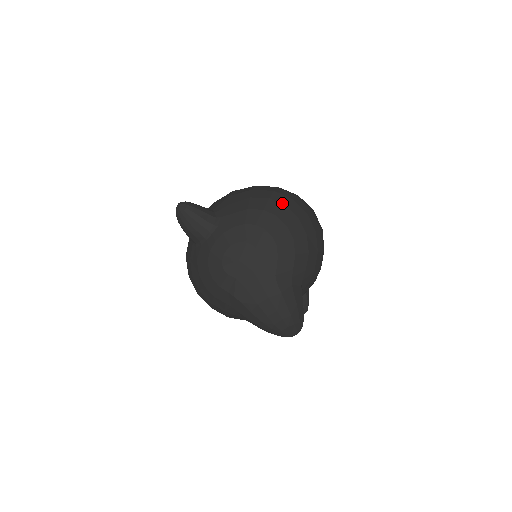
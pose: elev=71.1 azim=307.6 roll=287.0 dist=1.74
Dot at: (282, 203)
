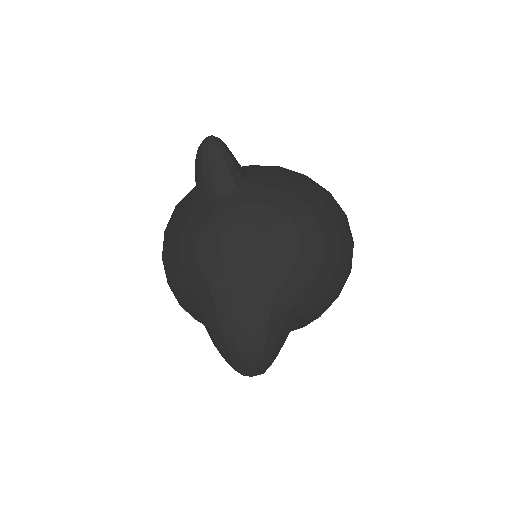
Dot at: (331, 212)
